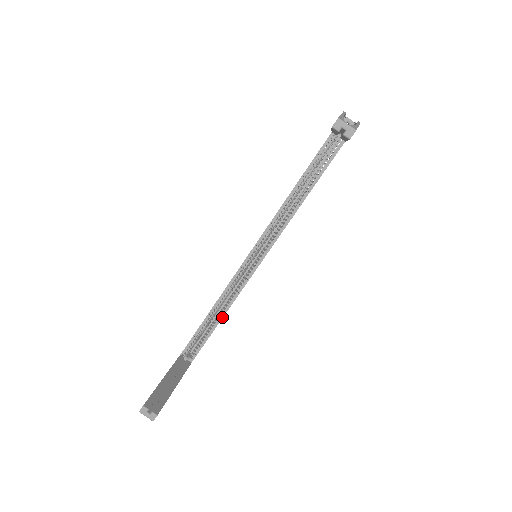
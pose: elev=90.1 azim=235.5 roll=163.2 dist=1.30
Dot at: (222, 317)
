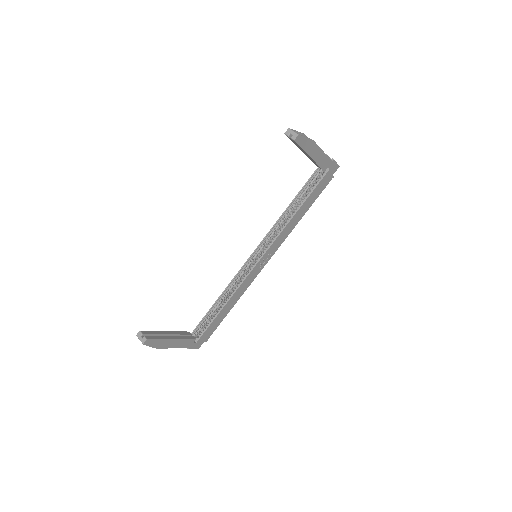
Dot at: (225, 304)
